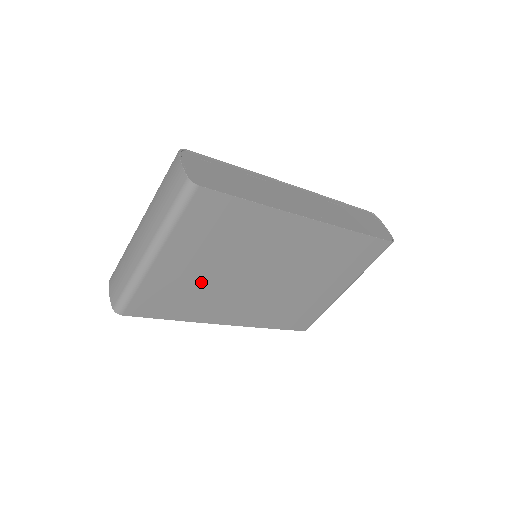
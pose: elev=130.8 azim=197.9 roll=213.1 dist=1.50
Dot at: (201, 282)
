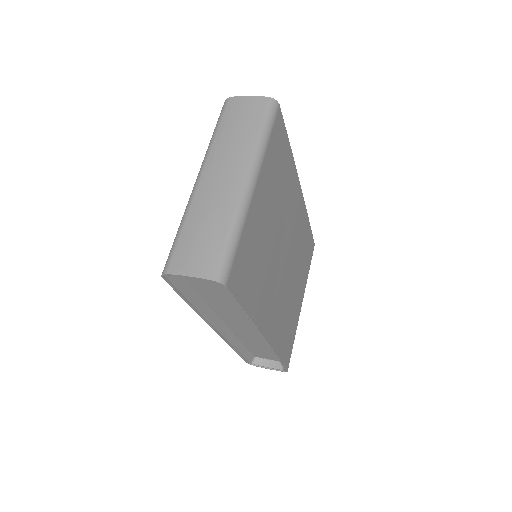
Dot at: (265, 247)
